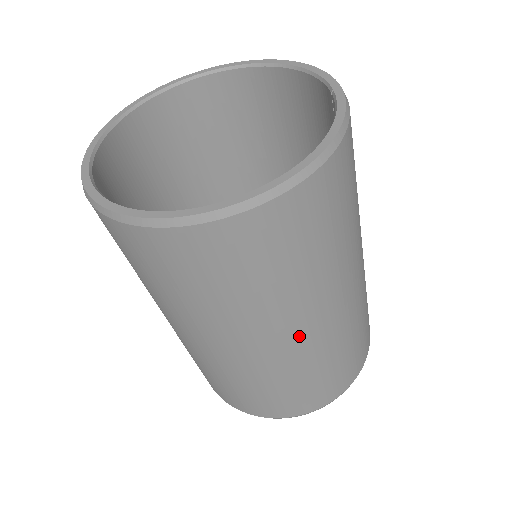
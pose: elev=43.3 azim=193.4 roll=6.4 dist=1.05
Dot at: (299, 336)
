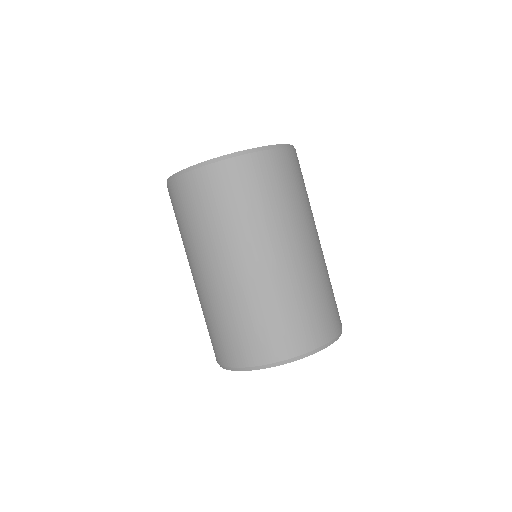
Dot at: (315, 244)
